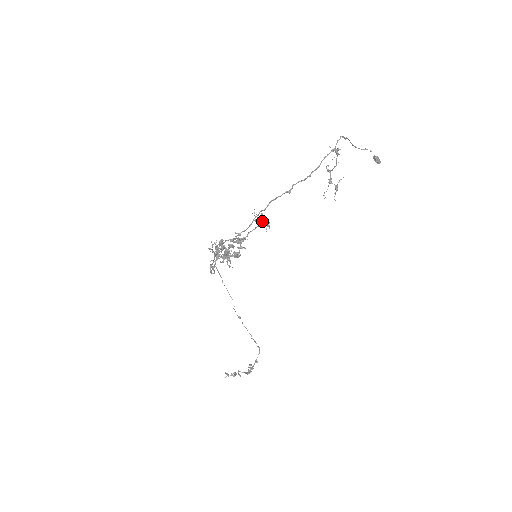
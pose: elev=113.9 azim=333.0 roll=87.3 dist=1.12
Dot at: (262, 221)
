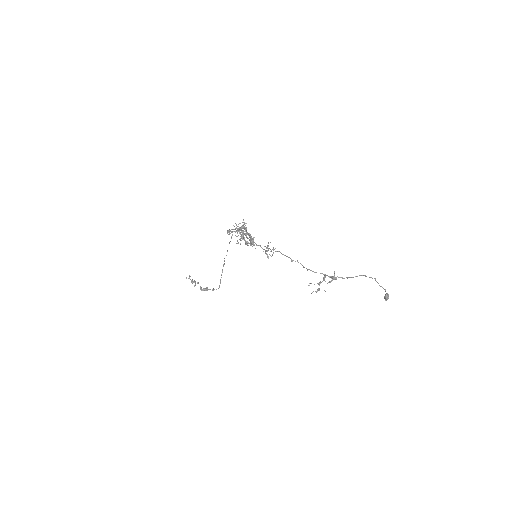
Dot at: occluded
